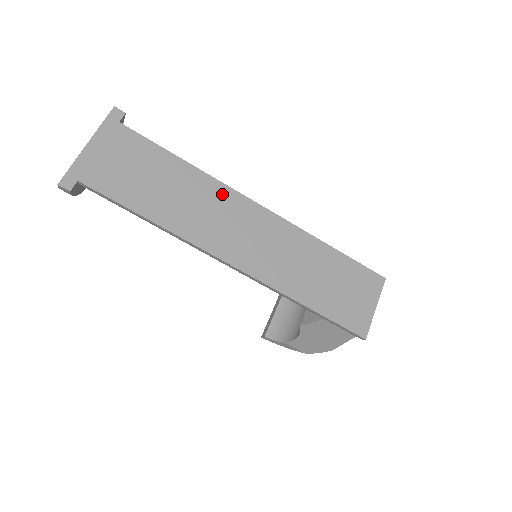
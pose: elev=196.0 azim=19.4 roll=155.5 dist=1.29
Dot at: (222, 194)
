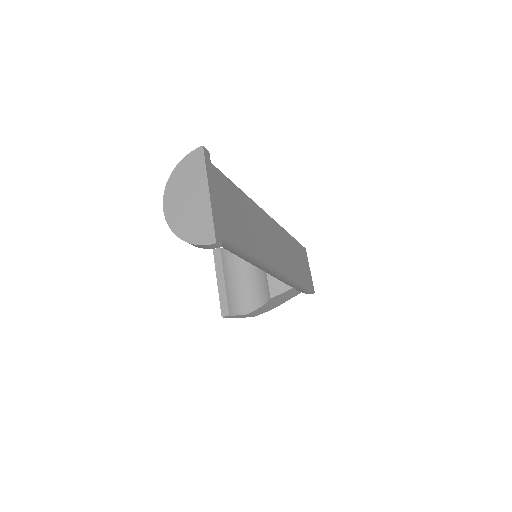
Dot at: (260, 215)
